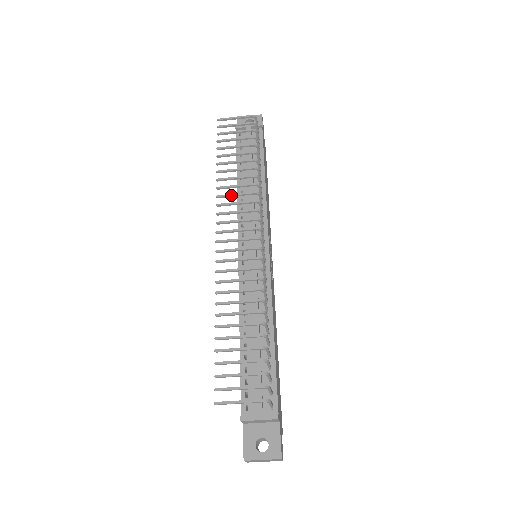
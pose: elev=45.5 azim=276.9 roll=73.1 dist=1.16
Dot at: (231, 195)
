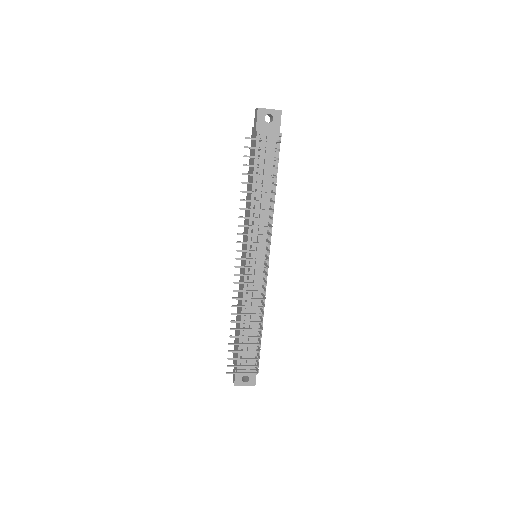
Dot at: occluded
